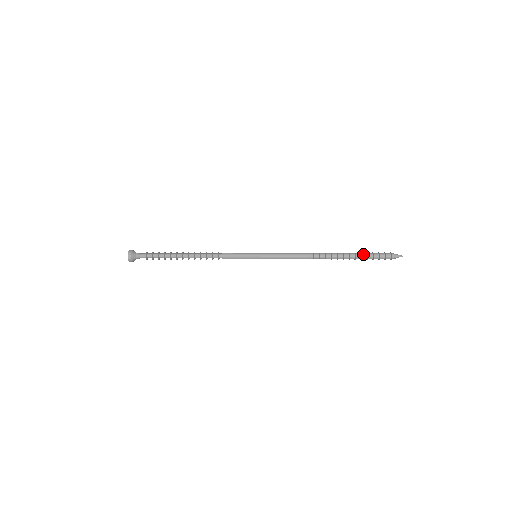
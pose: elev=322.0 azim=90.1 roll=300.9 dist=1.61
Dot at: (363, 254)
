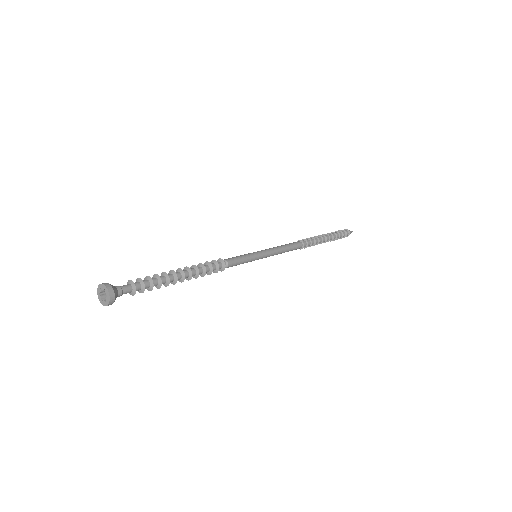
Dot at: (331, 234)
